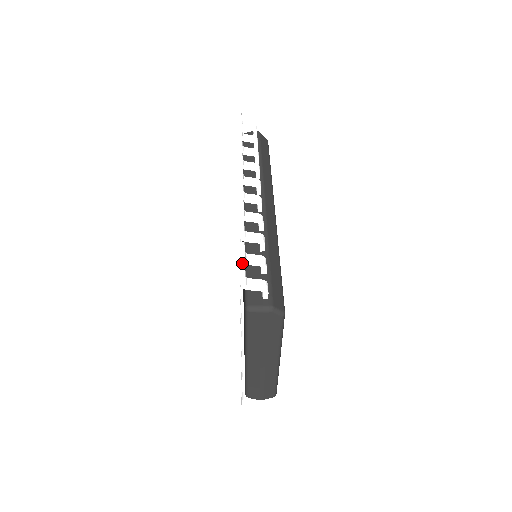
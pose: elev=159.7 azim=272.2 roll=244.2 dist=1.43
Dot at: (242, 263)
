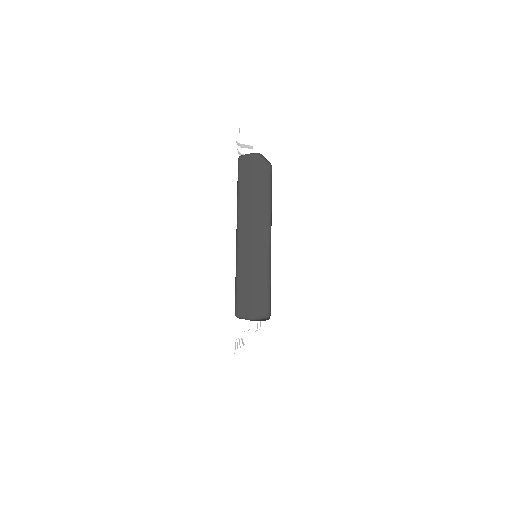
Dot at: (246, 342)
